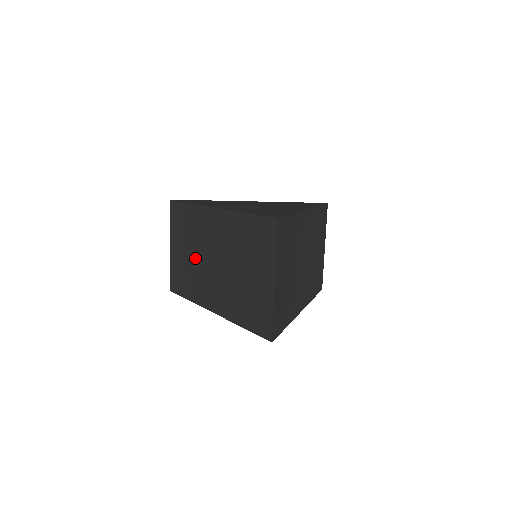
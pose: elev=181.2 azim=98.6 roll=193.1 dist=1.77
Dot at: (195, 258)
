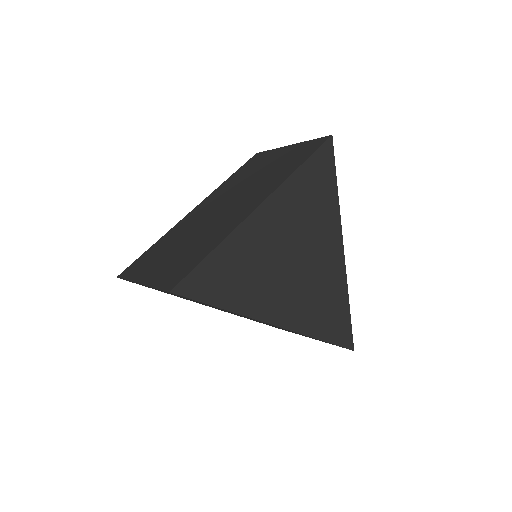
Dot at: occluded
